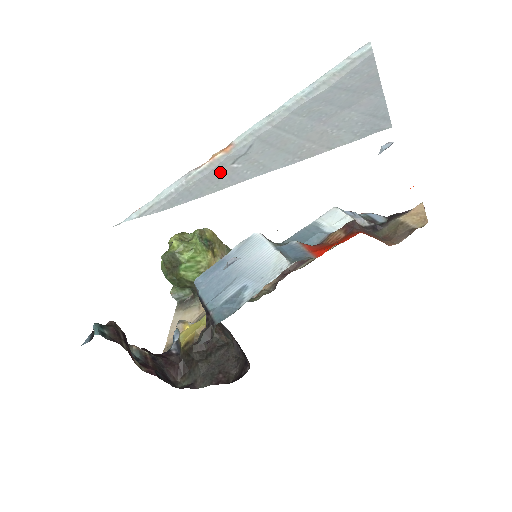
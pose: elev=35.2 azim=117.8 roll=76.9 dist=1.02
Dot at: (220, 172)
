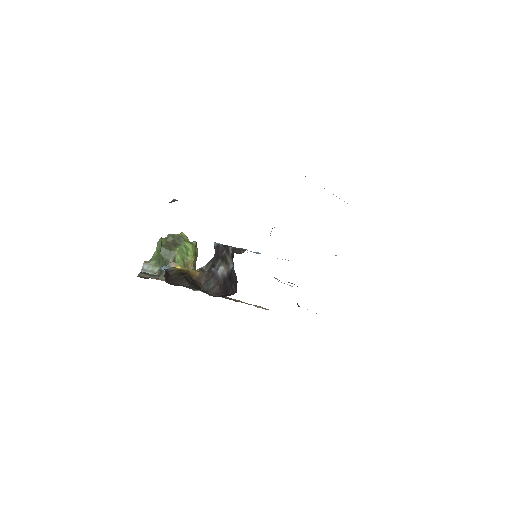
Dot at: occluded
